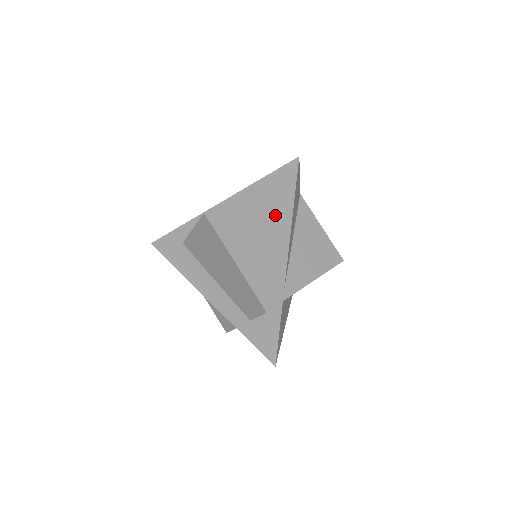
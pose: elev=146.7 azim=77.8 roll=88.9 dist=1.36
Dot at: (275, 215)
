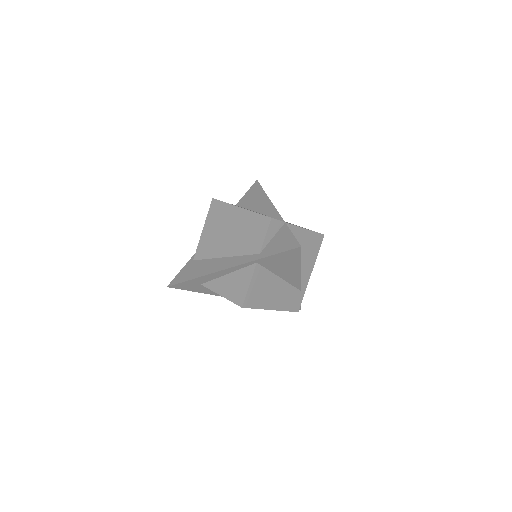
Dot at: (286, 270)
